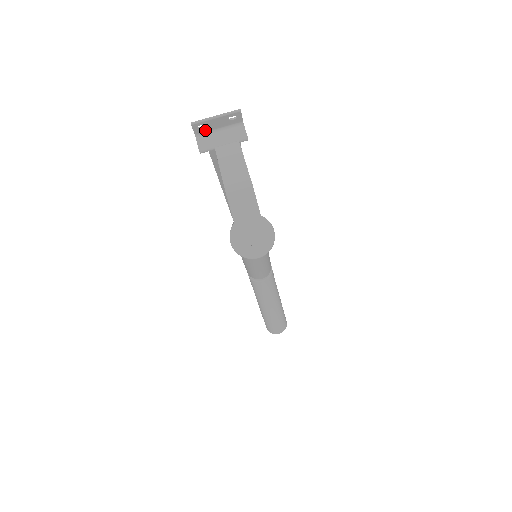
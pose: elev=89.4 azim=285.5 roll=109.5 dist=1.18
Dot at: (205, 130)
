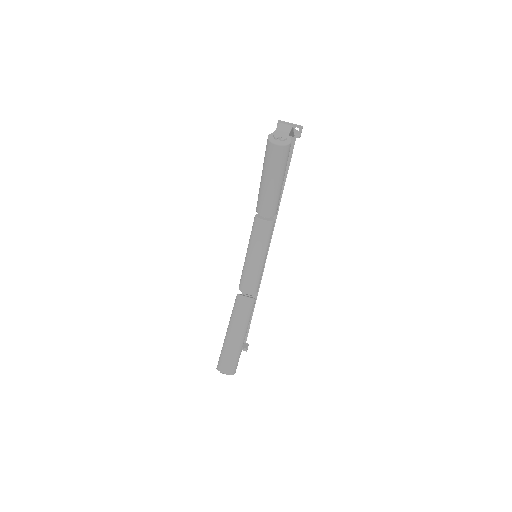
Dot at: occluded
